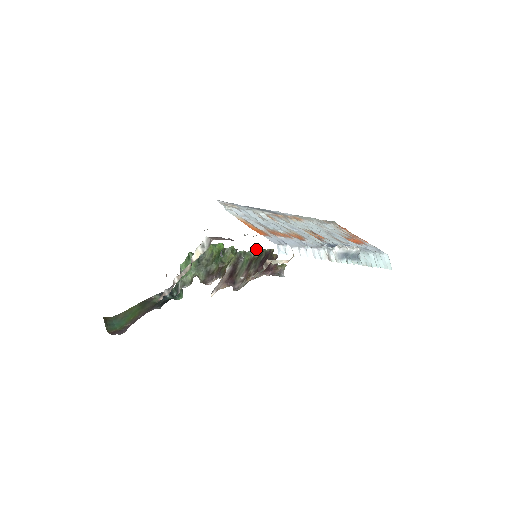
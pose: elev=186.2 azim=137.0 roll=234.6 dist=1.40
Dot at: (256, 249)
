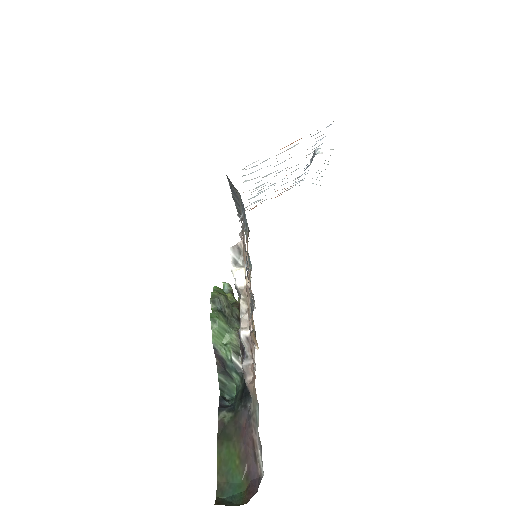
Dot at: (224, 286)
